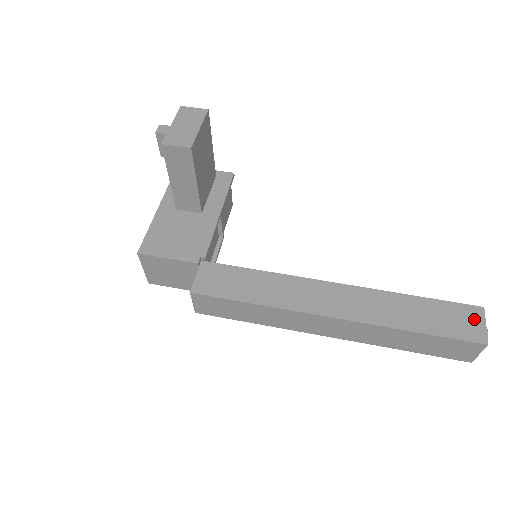
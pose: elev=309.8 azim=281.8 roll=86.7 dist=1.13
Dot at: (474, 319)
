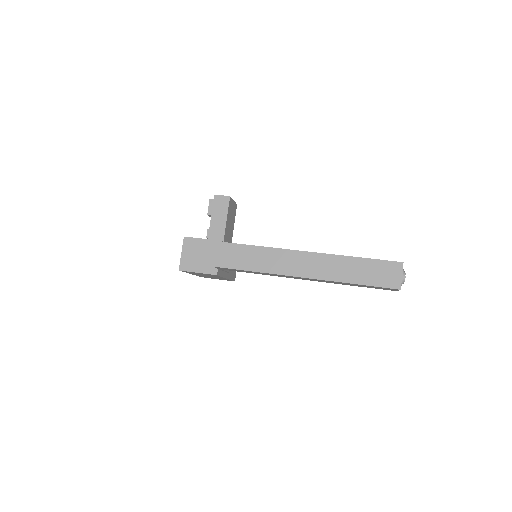
Dot at: occluded
